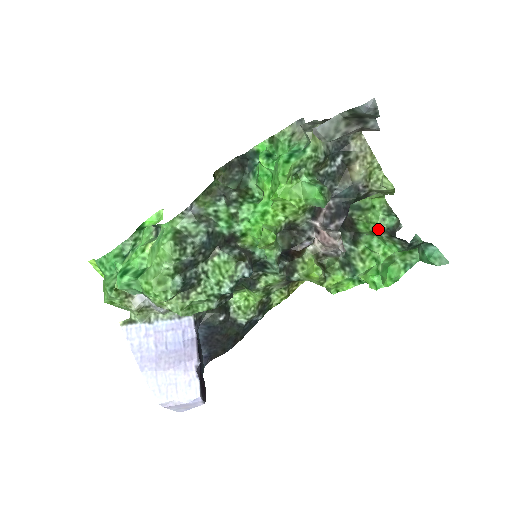
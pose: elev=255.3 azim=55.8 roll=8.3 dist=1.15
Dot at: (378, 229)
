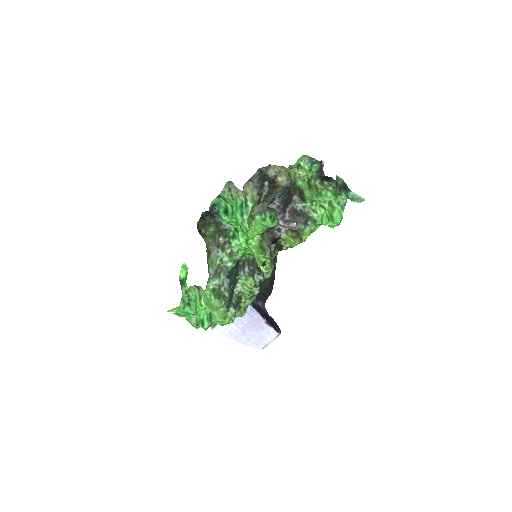
Dot at: (311, 178)
